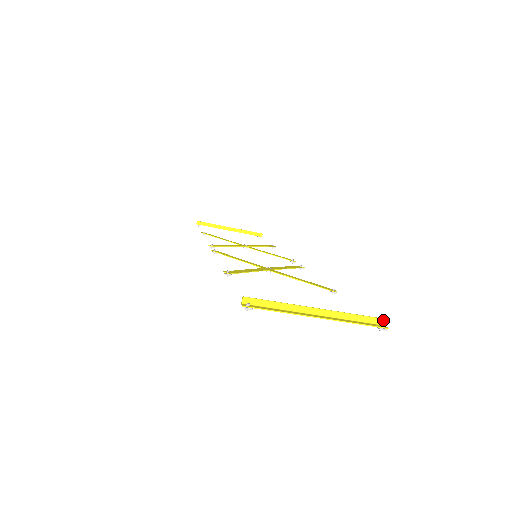
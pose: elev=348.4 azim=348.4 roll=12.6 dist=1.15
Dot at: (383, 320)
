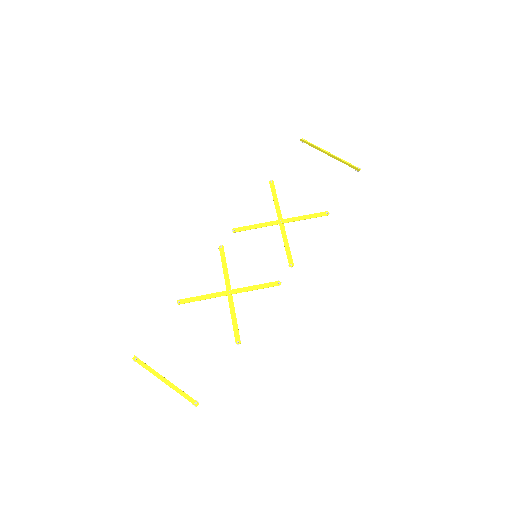
Dot at: (197, 402)
